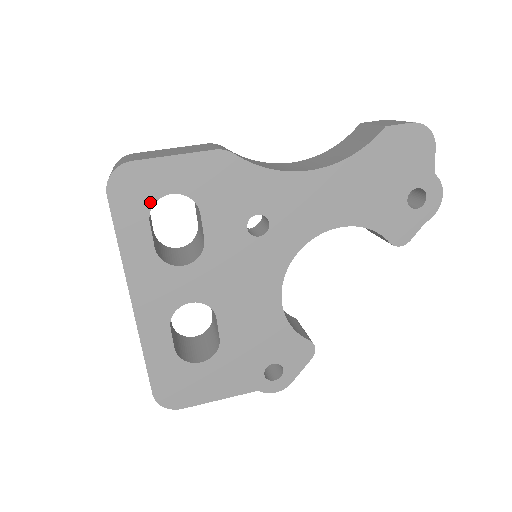
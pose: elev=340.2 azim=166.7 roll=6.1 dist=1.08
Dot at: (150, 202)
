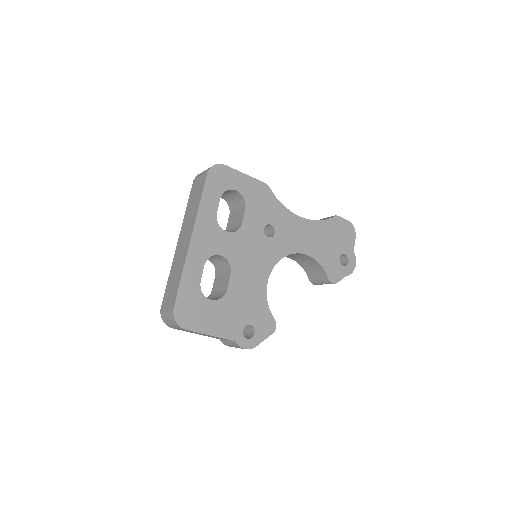
Dot at: (225, 189)
